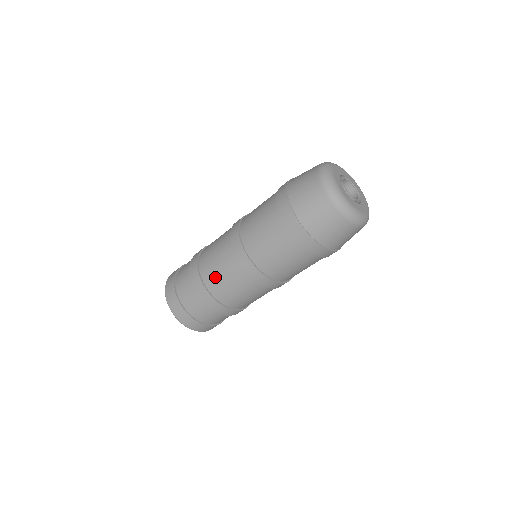
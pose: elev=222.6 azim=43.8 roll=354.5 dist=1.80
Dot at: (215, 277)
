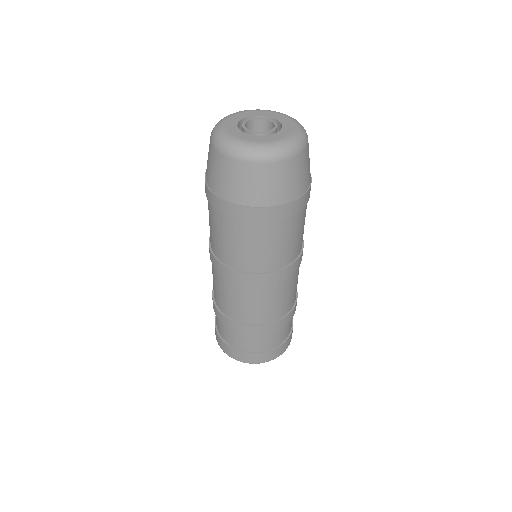
Dot at: (228, 305)
